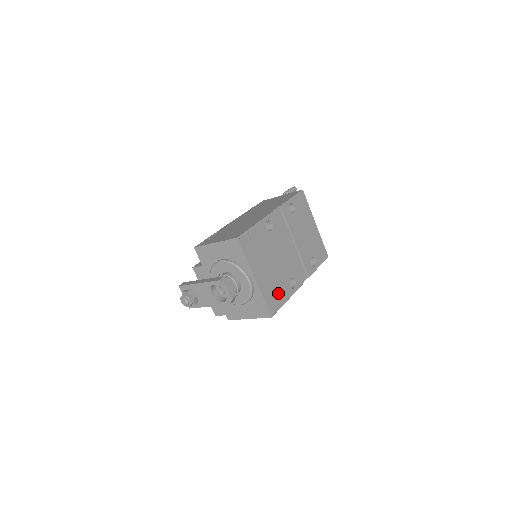
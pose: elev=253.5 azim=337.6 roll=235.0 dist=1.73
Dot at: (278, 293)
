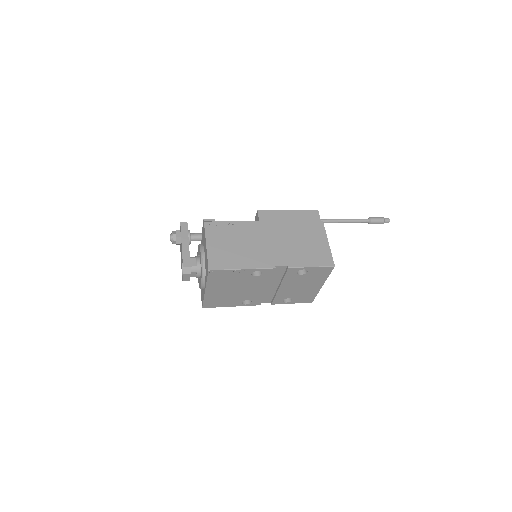
Dot at: (223, 302)
